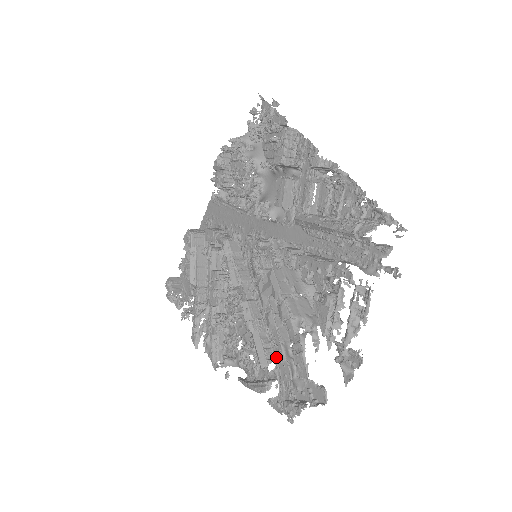
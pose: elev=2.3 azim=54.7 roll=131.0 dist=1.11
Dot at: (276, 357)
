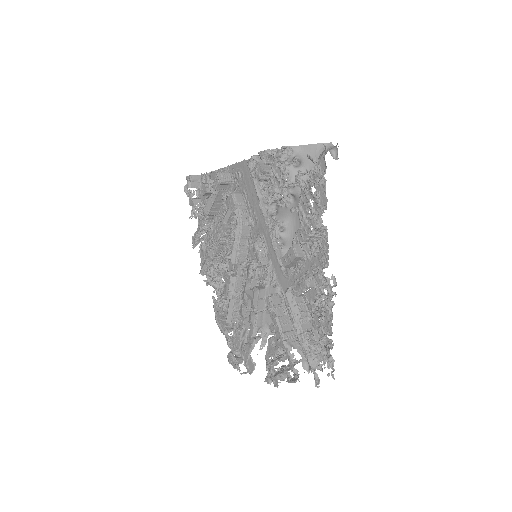
Dot at: (239, 320)
